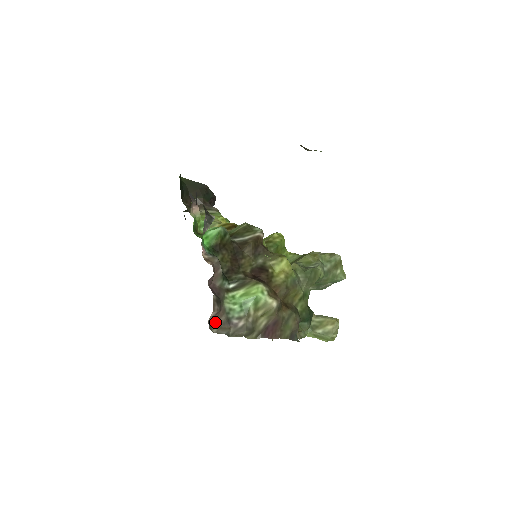
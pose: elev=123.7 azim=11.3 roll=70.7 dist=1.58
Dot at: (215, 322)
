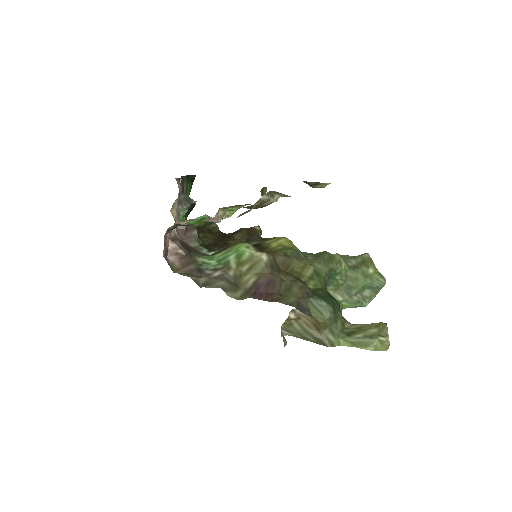
Dot at: (180, 268)
